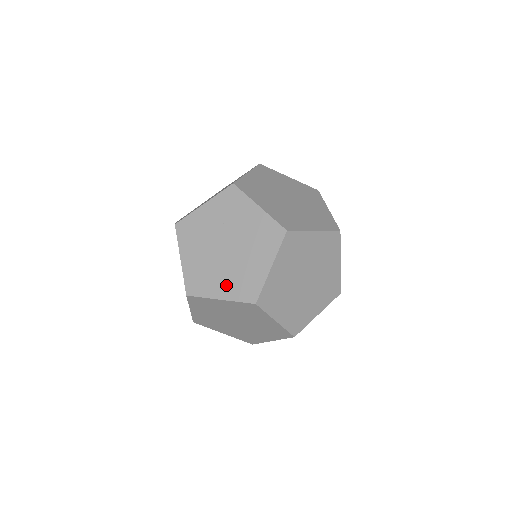
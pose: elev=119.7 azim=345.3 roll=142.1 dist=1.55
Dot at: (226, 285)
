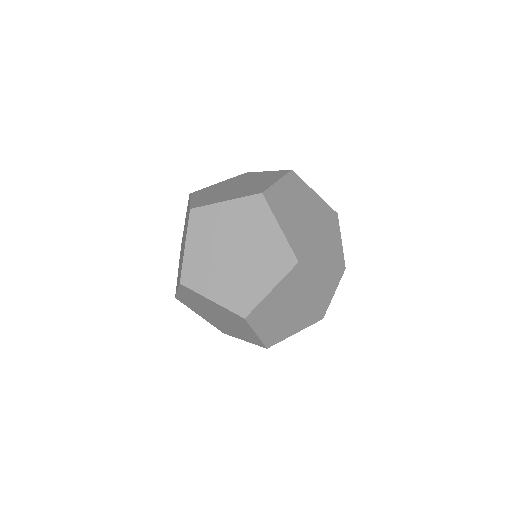
Dot at: (300, 324)
